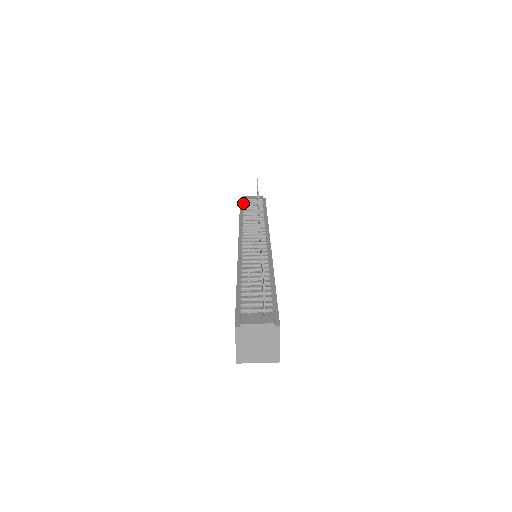
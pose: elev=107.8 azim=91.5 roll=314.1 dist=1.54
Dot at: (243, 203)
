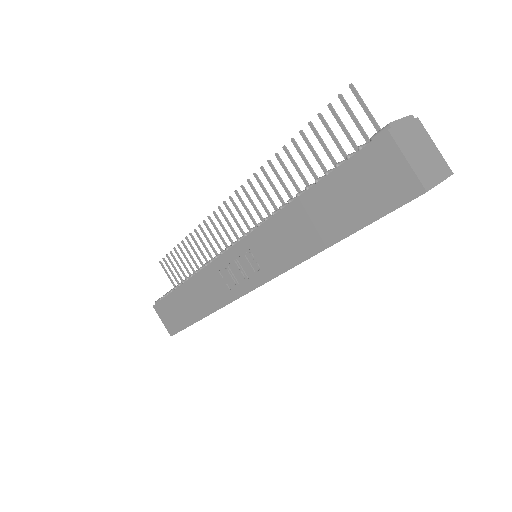
Dot at: occluded
